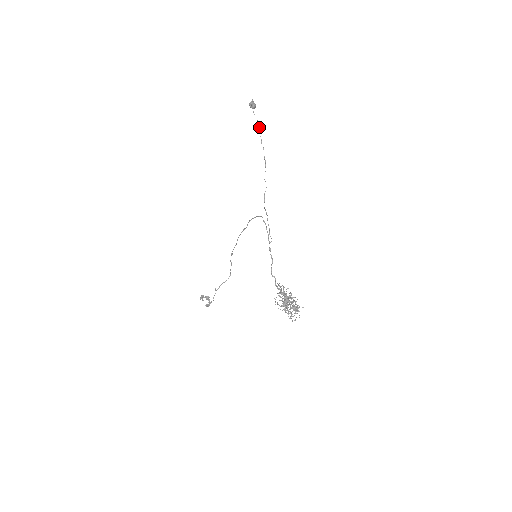
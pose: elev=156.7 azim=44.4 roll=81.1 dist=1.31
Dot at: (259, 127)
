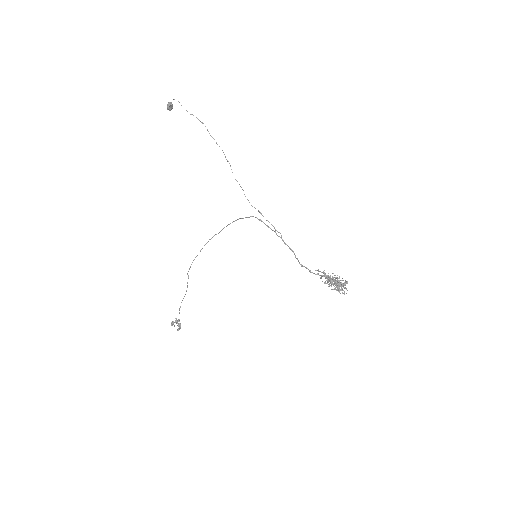
Dot at: (207, 129)
